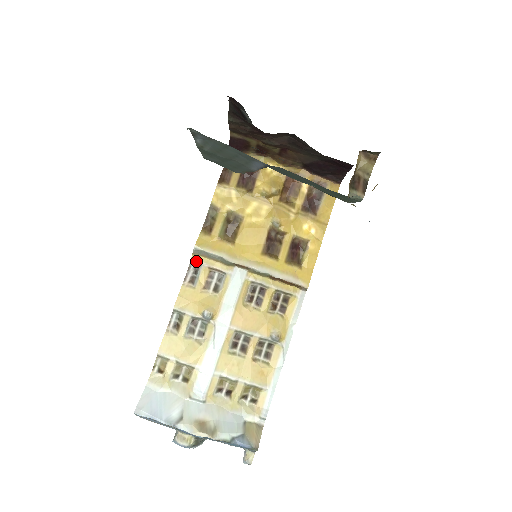
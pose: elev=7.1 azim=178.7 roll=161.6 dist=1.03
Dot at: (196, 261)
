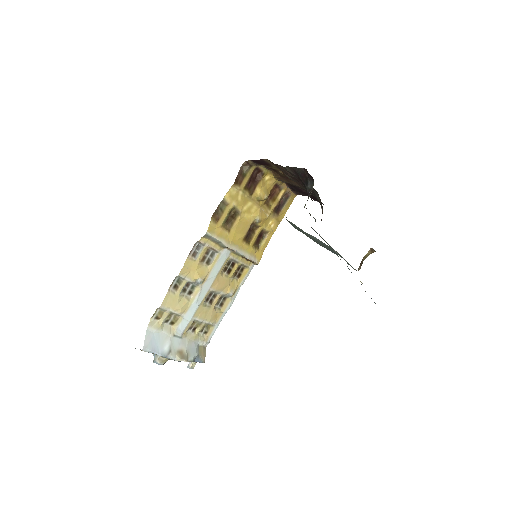
Dot at: (203, 242)
